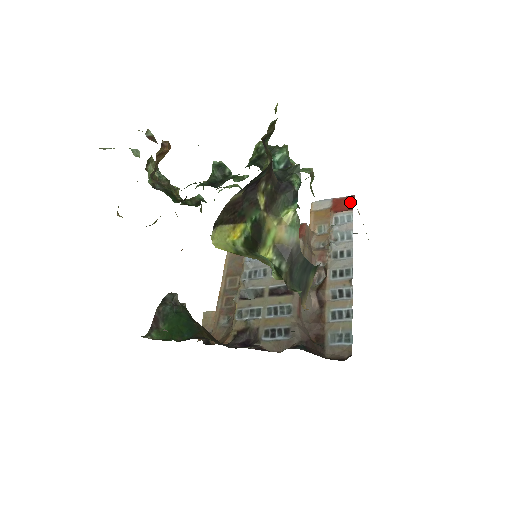
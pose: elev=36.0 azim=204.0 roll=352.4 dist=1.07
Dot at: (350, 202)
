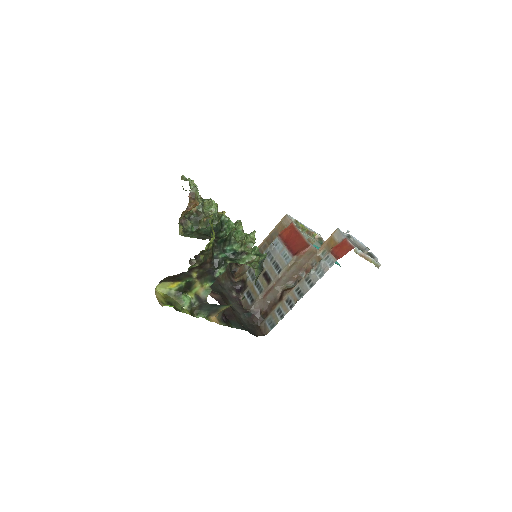
Dot at: (345, 252)
